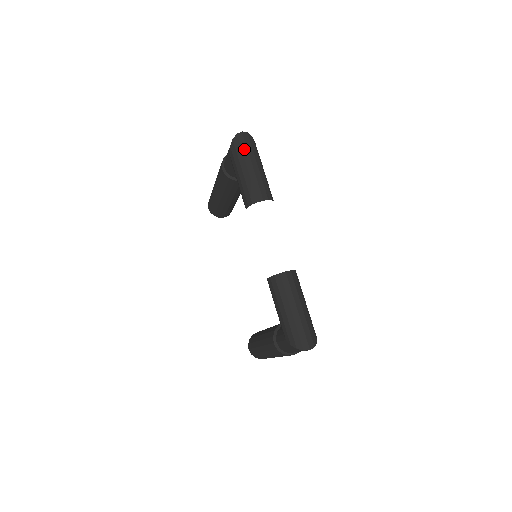
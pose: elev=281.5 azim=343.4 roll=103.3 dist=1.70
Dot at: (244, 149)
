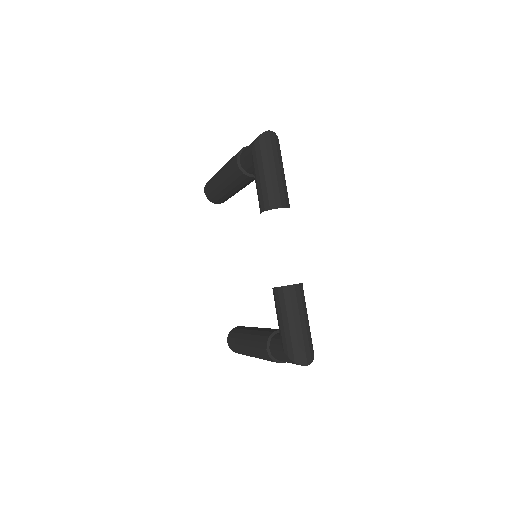
Dot at: (269, 150)
